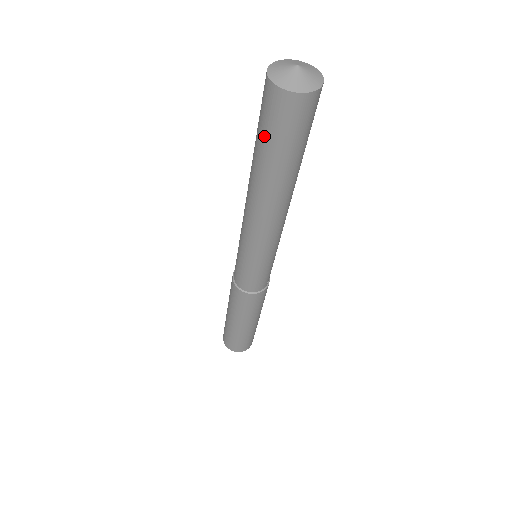
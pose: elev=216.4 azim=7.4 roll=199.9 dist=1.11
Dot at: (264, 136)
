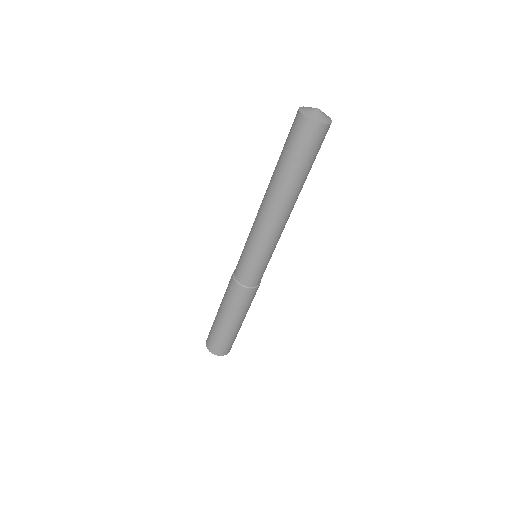
Dot at: (285, 147)
